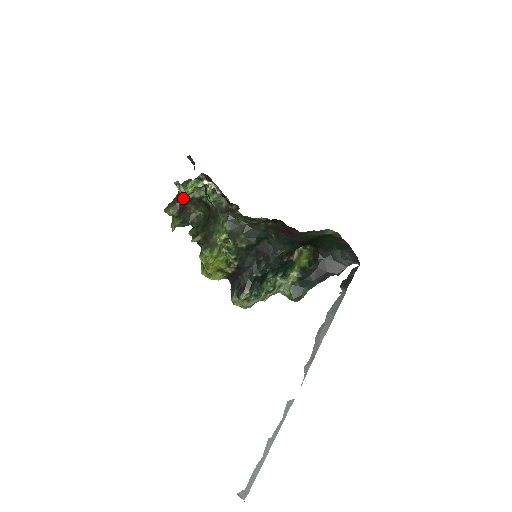
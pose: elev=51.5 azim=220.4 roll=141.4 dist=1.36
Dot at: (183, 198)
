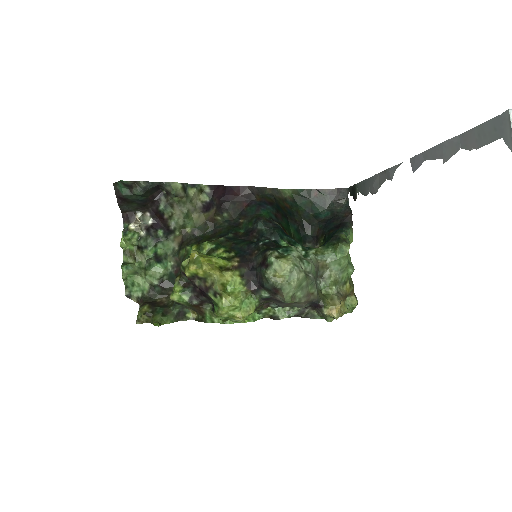
Dot at: (145, 298)
